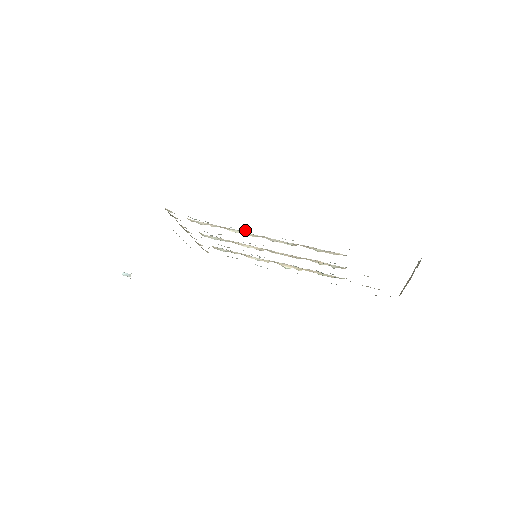
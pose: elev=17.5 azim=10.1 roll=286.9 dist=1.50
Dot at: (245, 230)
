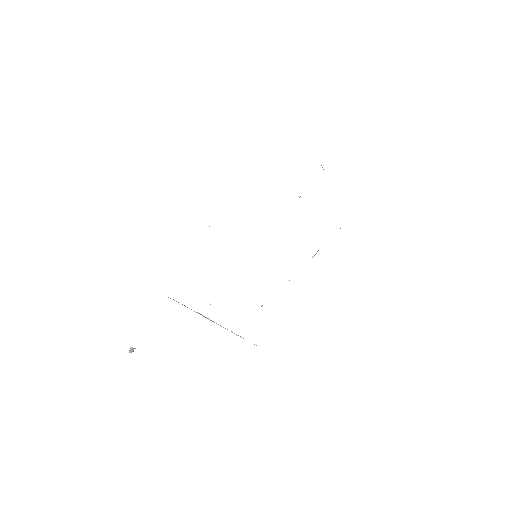
Dot at: occluded
